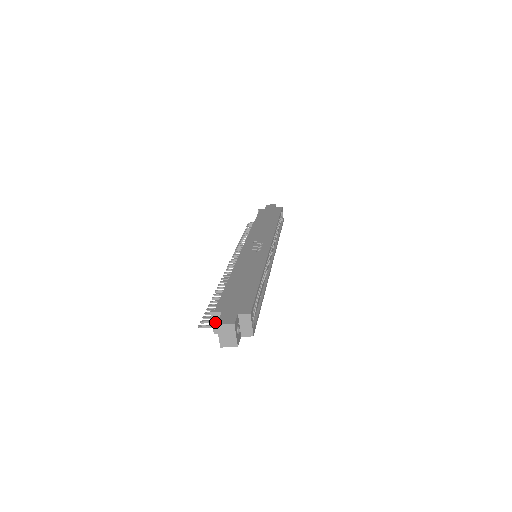
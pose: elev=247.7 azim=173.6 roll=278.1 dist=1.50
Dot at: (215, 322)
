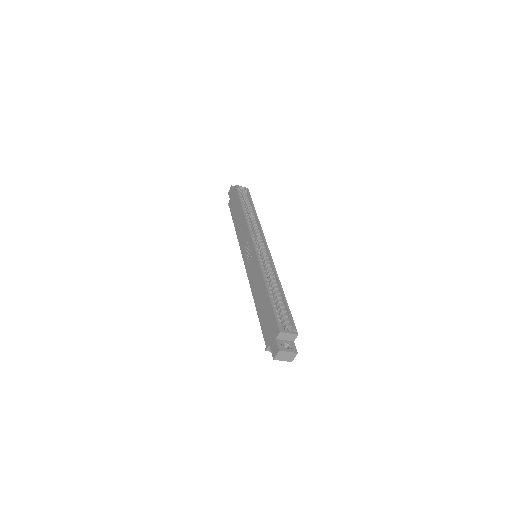
Dot at: occluded
